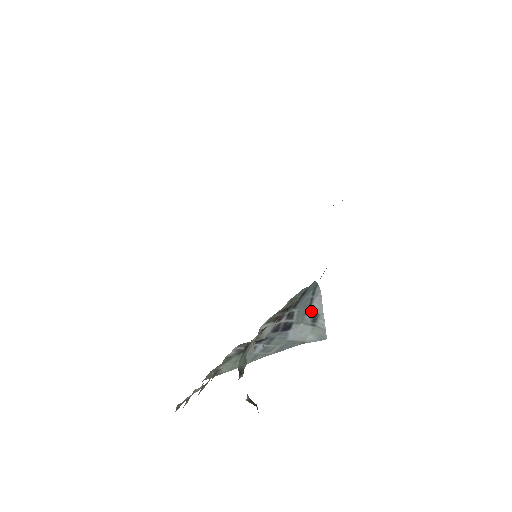
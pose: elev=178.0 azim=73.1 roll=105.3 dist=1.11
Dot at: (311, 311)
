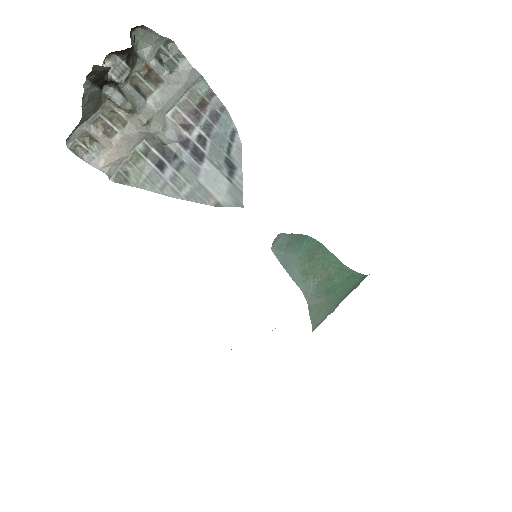
Dot at: (229, 161)
